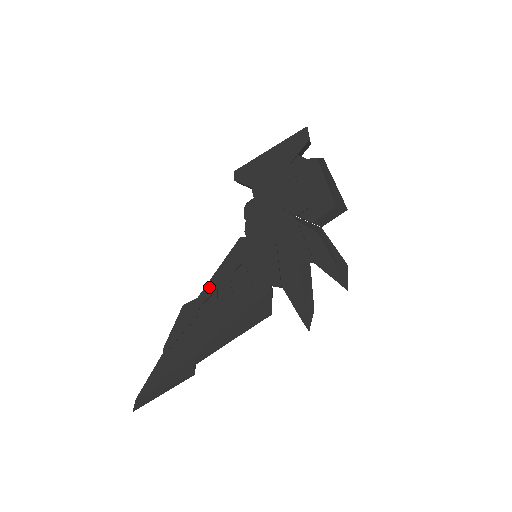
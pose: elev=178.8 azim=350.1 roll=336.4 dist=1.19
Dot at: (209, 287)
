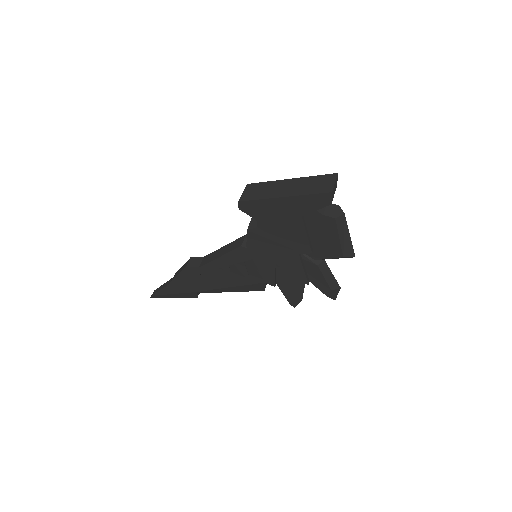
Dot at: (209, 265)
